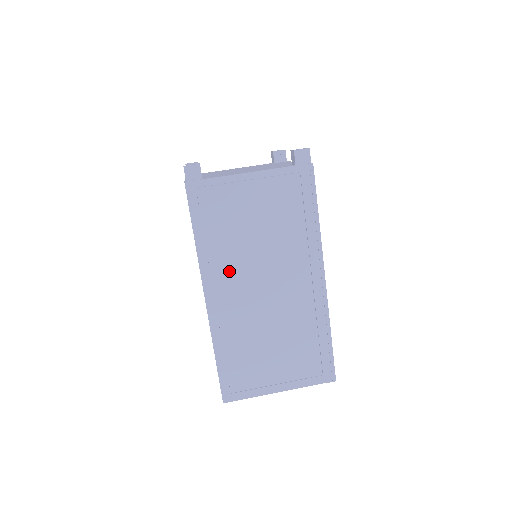
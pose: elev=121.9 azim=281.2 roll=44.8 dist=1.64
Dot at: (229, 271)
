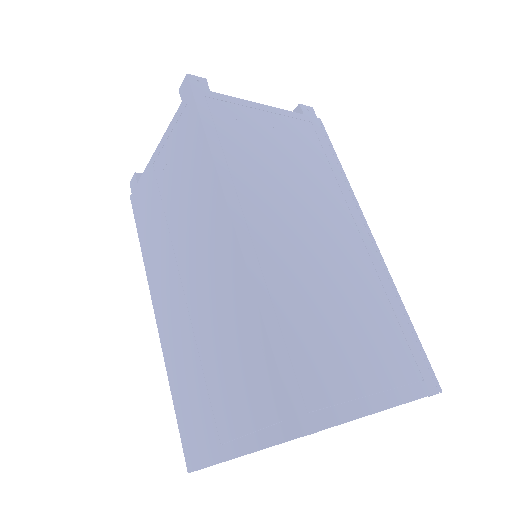
Dot at: (261, 200)
